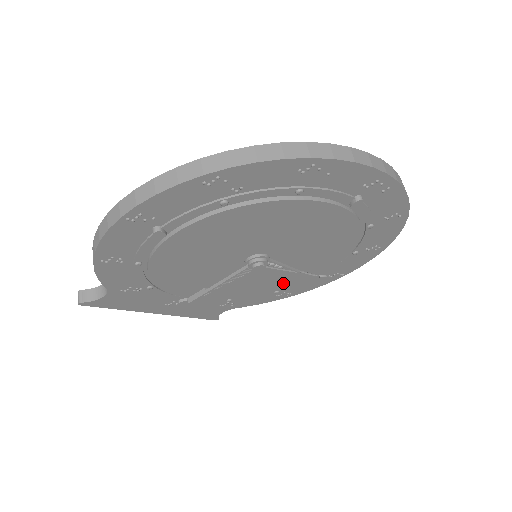
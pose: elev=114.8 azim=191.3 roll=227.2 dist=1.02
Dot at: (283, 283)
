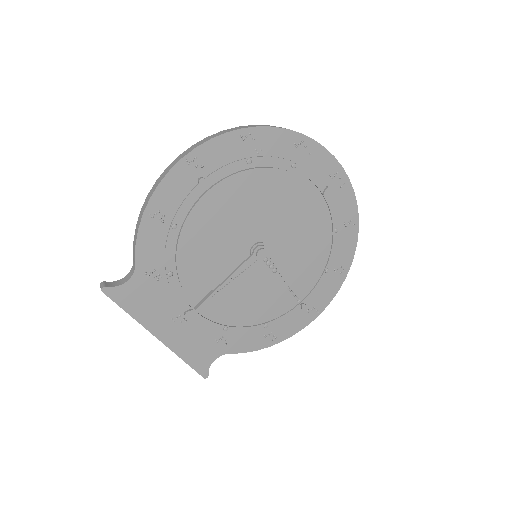
Dot at: (273, 306)
